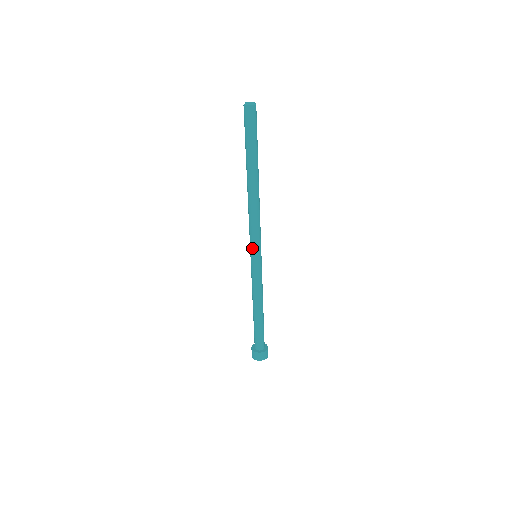
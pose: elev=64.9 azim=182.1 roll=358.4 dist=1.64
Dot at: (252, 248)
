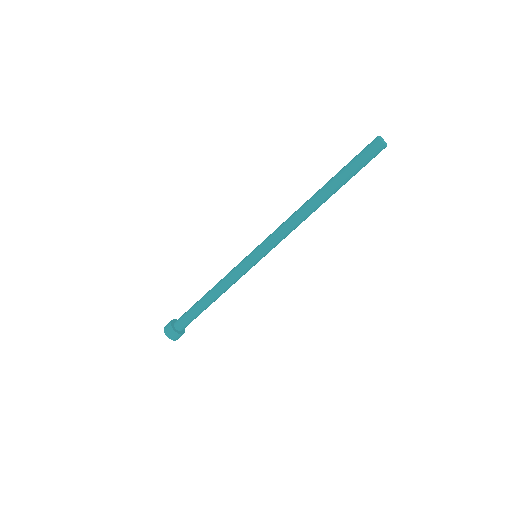
Dot at: (261, 247)
